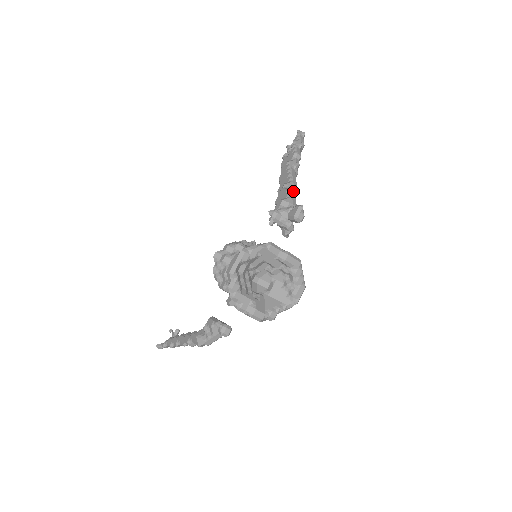
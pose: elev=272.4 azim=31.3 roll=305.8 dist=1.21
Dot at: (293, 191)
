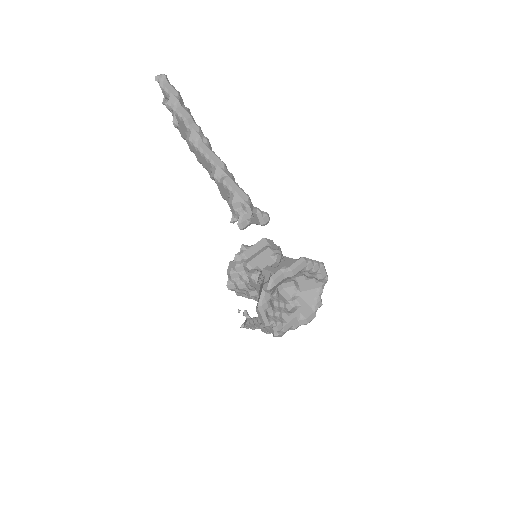
Dot at: (228, 180)
